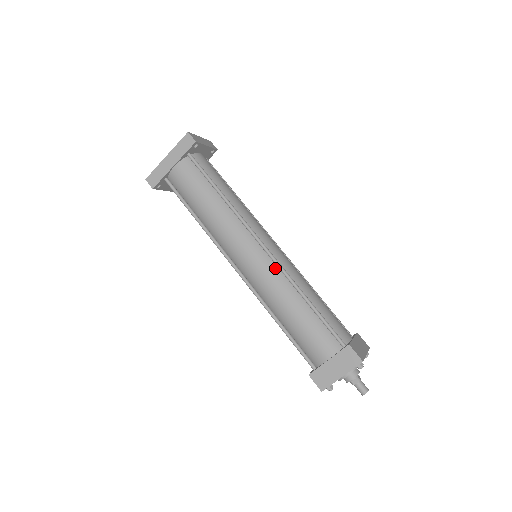
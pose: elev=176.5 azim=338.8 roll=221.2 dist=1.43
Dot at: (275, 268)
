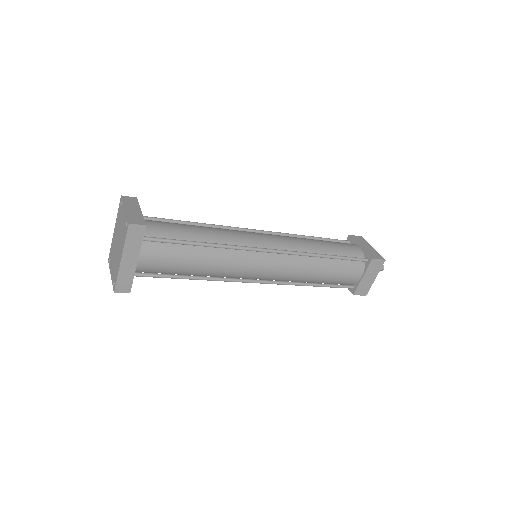
Dot at: (290, 257)
